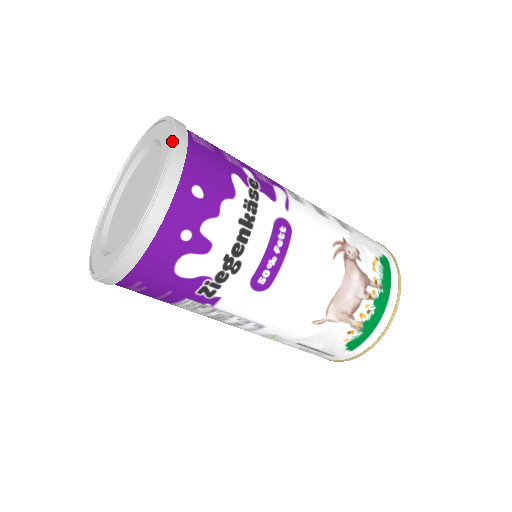
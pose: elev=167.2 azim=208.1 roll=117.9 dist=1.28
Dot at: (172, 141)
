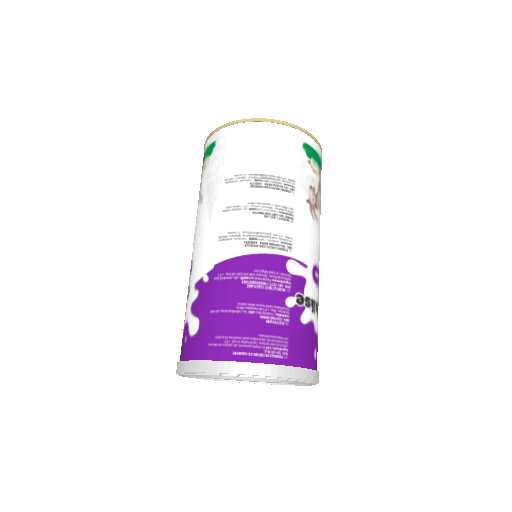
Dot at: (302, 381)
